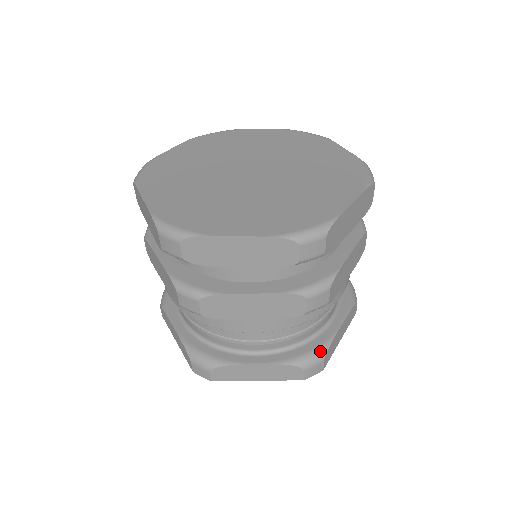
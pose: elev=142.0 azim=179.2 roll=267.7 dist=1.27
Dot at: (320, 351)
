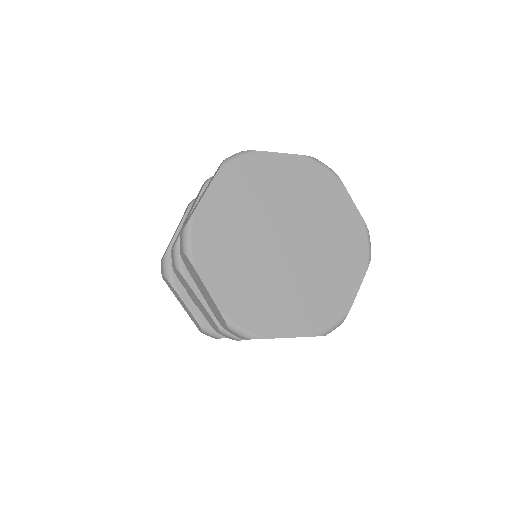
Dot at: (220, 334)
